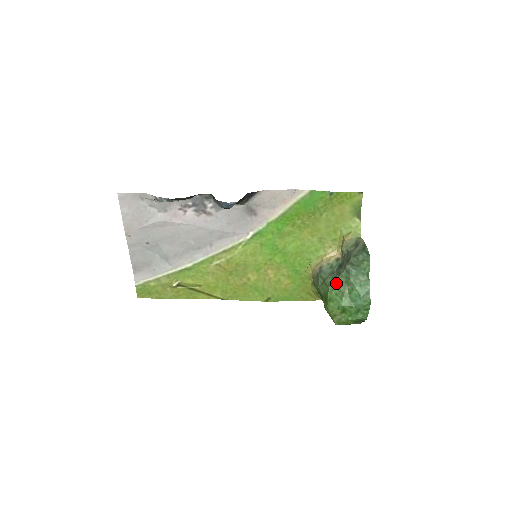
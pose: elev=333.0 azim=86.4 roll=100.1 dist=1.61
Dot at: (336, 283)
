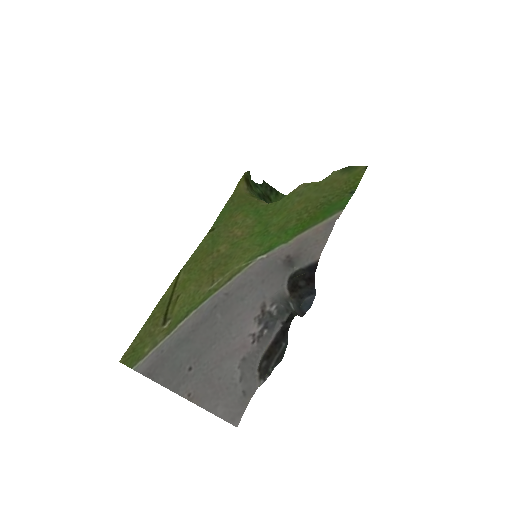
Dot at: occluded
